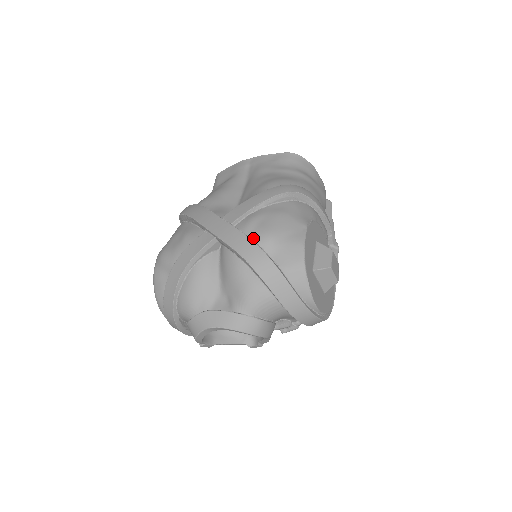
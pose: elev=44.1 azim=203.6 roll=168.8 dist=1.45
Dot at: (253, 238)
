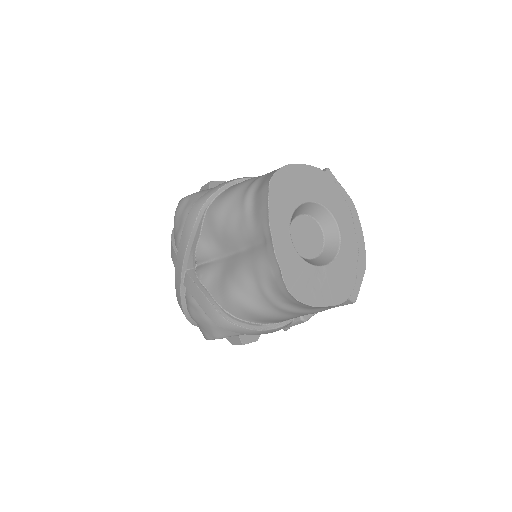
Dot at: (187, 306)
